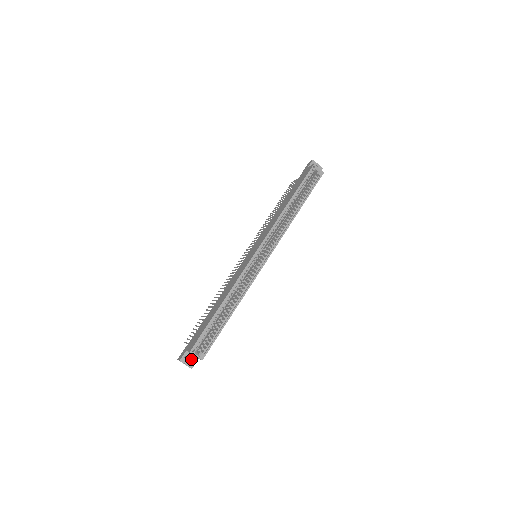
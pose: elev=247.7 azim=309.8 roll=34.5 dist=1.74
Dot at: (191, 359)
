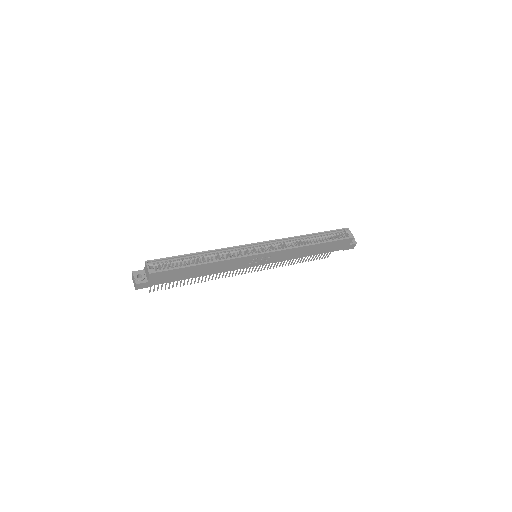
Dot at: (142, 277)
